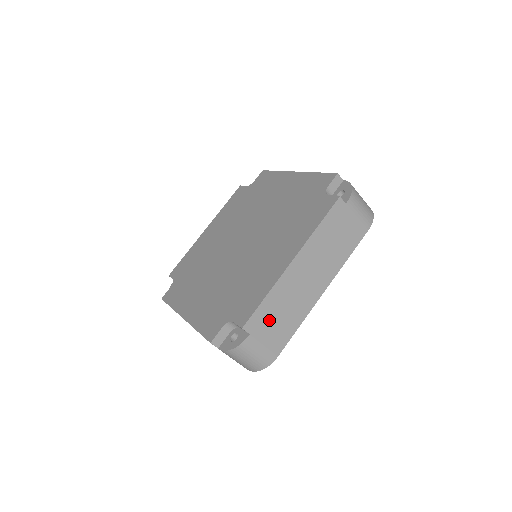
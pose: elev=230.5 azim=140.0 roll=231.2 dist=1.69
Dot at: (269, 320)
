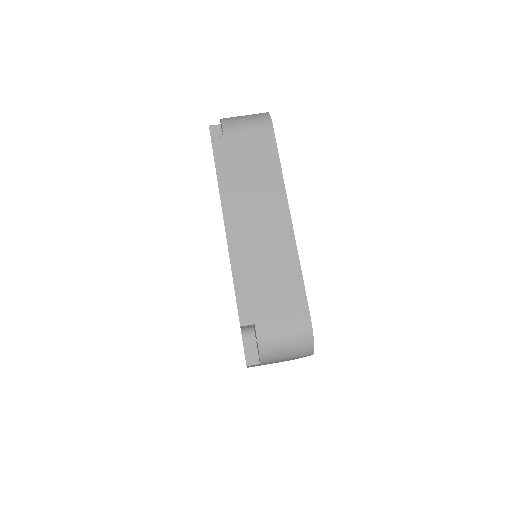
Dot at: occluded
